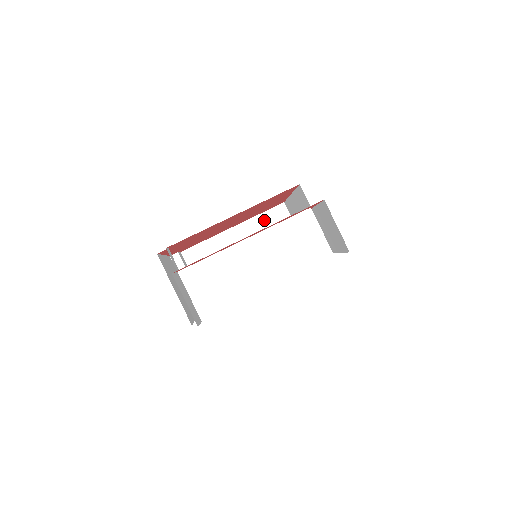
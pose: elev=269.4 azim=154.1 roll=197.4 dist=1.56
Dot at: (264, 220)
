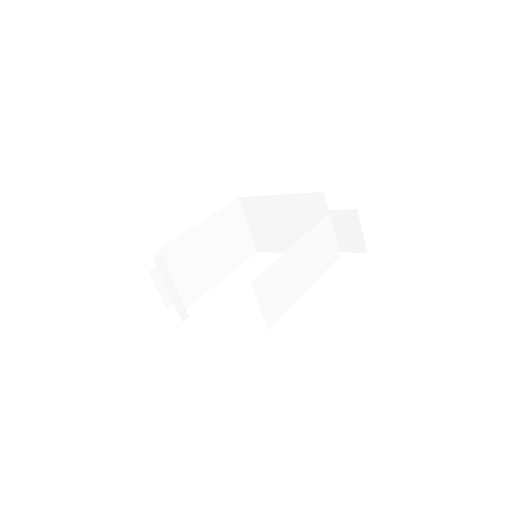
Dot at: (224, 215)
